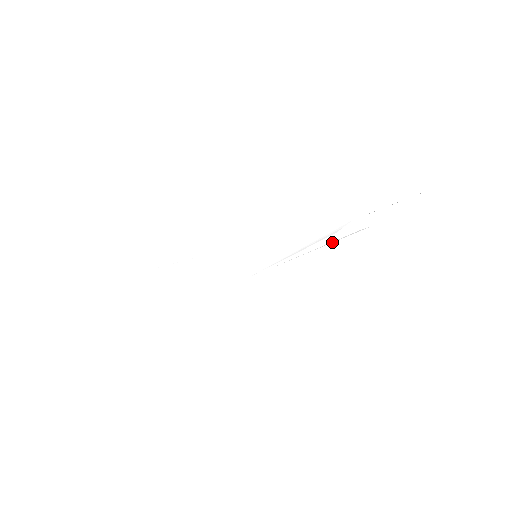
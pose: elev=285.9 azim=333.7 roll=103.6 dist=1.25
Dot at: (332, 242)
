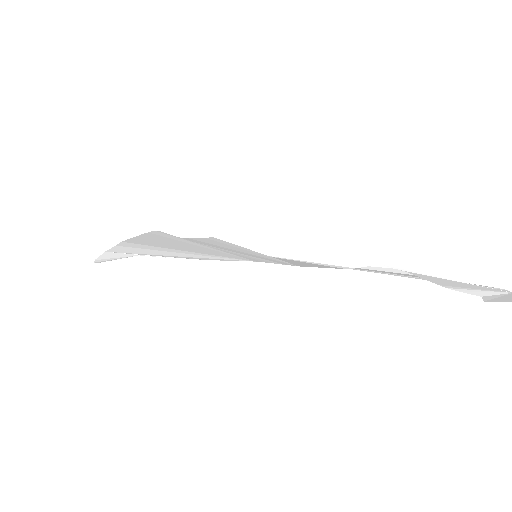
Dot at: occluded
